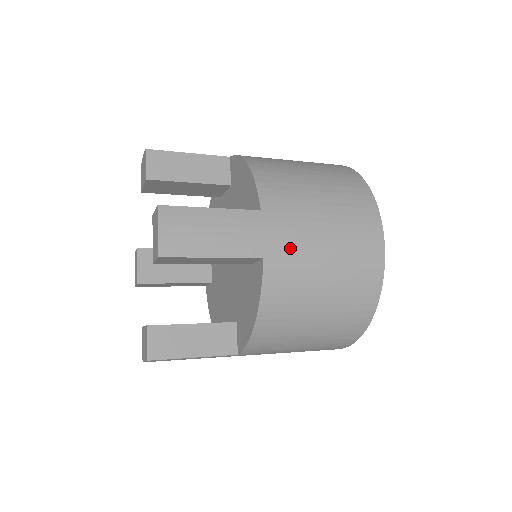
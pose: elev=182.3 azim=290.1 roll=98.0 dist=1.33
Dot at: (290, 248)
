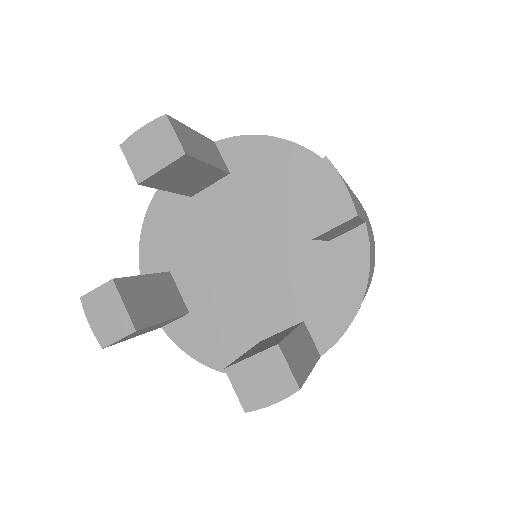
Dot at: (363, 213)
